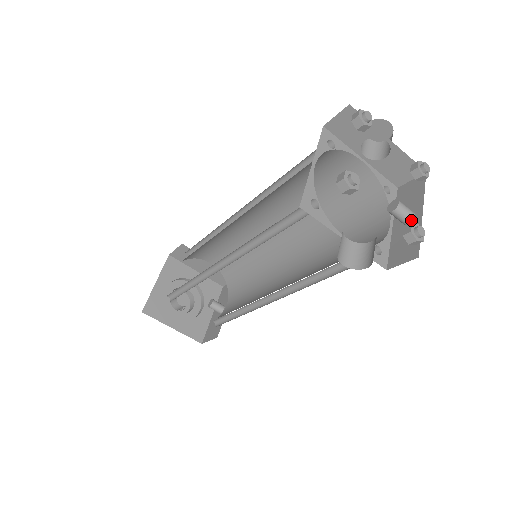
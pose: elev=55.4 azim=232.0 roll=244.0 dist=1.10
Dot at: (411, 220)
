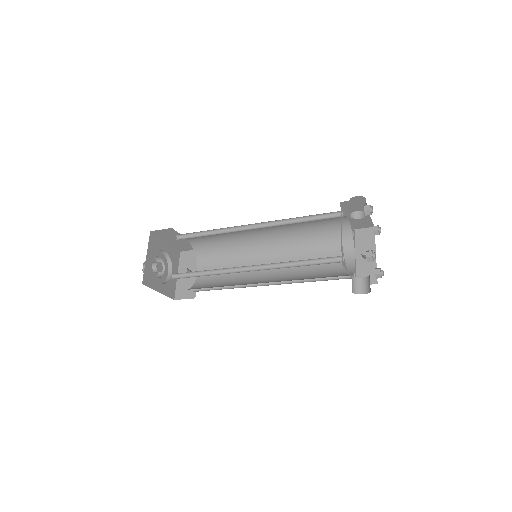
Dot at: occluded
